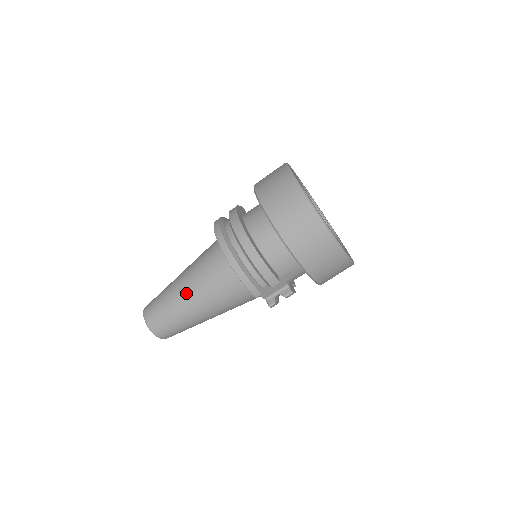
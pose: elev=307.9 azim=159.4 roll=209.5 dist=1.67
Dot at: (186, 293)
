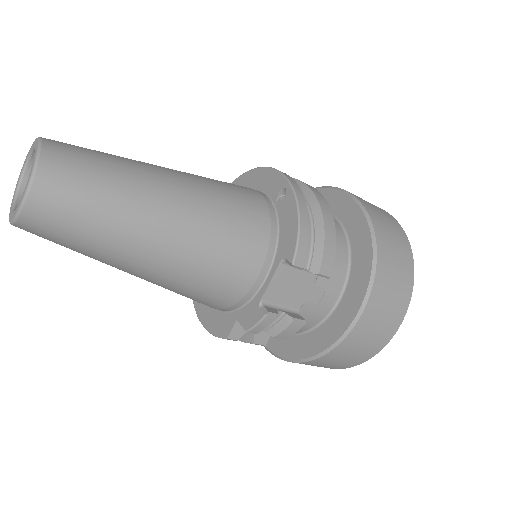
Dot at: (172, 177)
